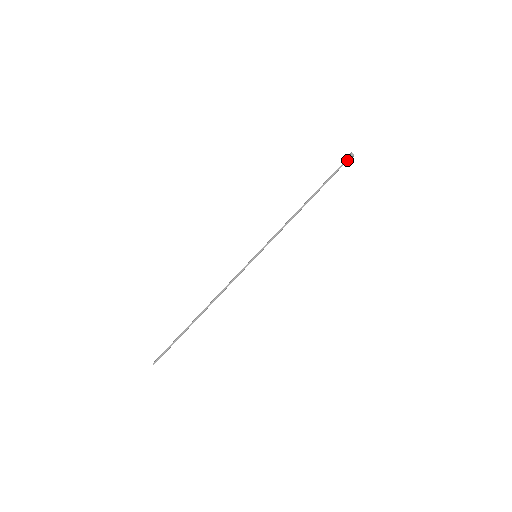
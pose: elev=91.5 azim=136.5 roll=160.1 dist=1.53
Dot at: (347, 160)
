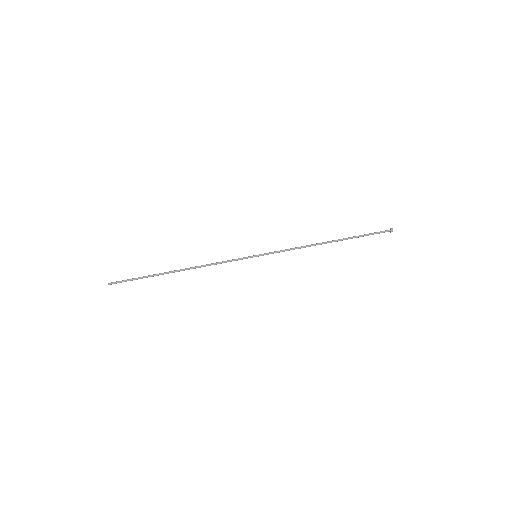
Dot at: (384, 231)
